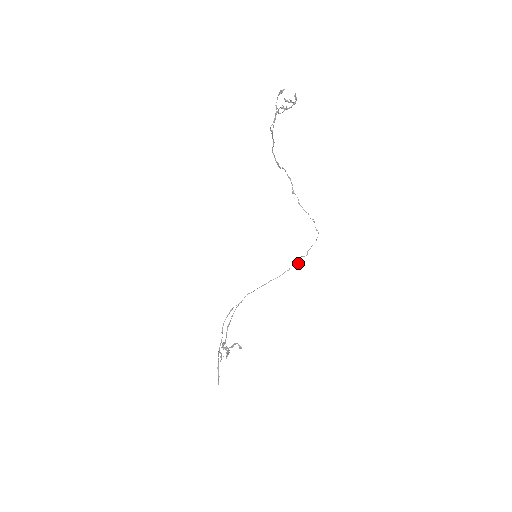
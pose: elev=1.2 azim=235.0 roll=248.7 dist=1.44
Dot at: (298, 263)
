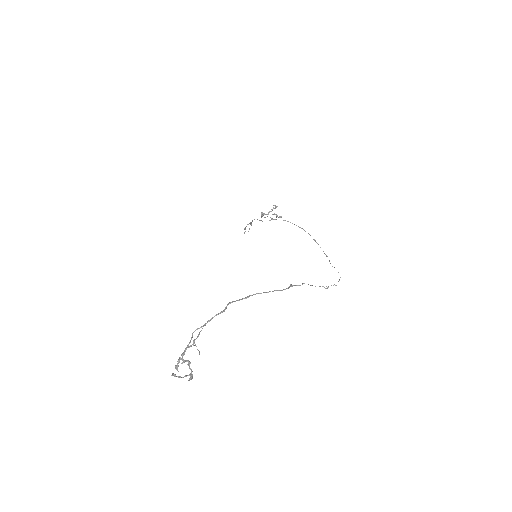
Dot at: occluded
